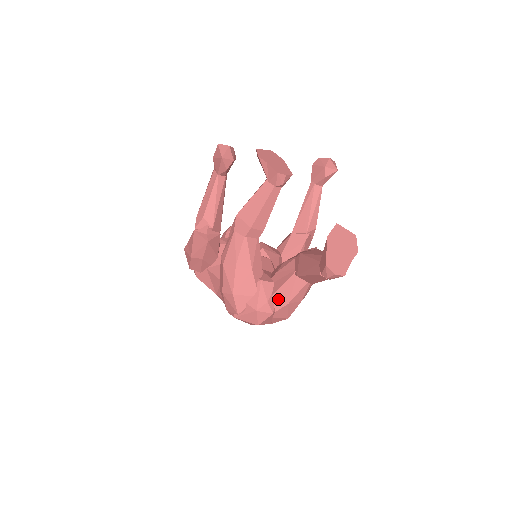
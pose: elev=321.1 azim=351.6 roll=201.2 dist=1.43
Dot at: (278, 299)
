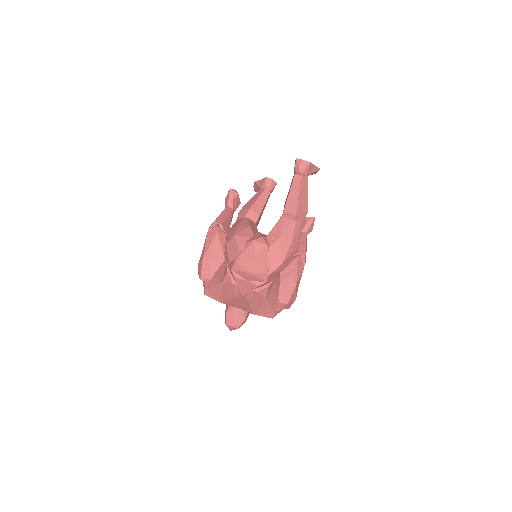
Dot at: (271, 237)
